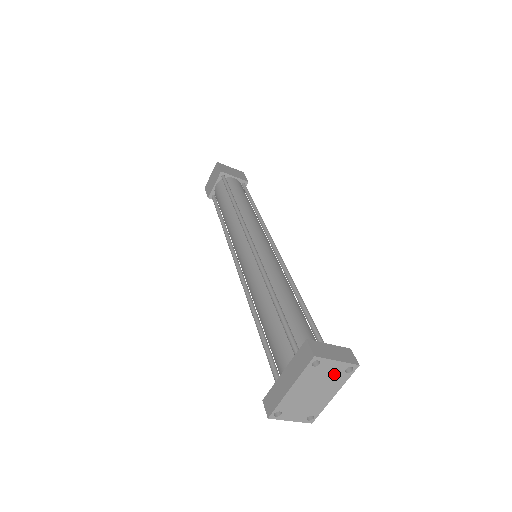
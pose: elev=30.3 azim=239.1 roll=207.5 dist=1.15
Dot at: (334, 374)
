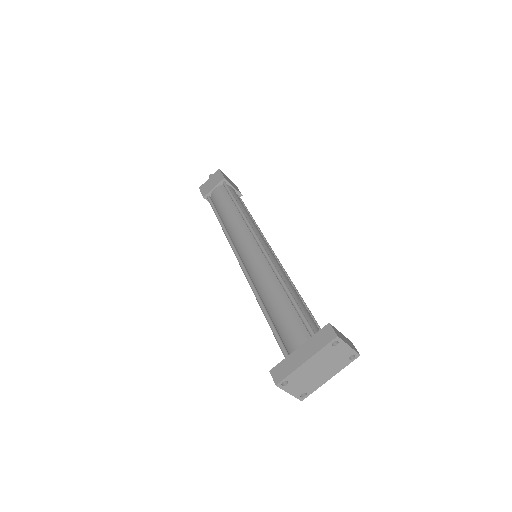
Dot at: (341, 358)
